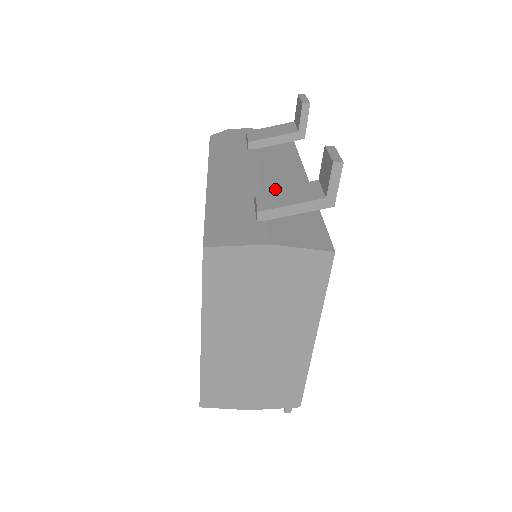
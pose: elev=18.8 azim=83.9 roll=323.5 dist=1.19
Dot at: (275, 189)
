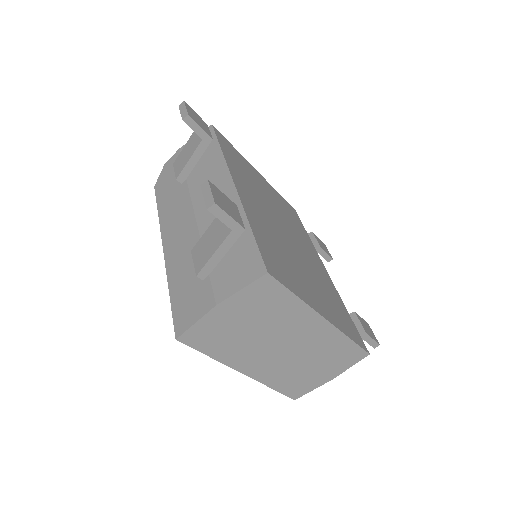
Dot at: (201, 238)
